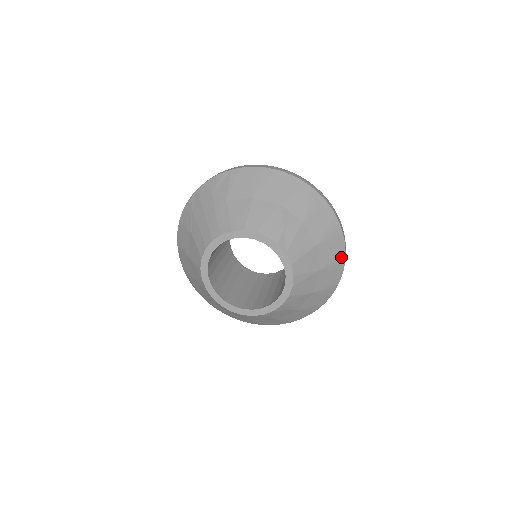
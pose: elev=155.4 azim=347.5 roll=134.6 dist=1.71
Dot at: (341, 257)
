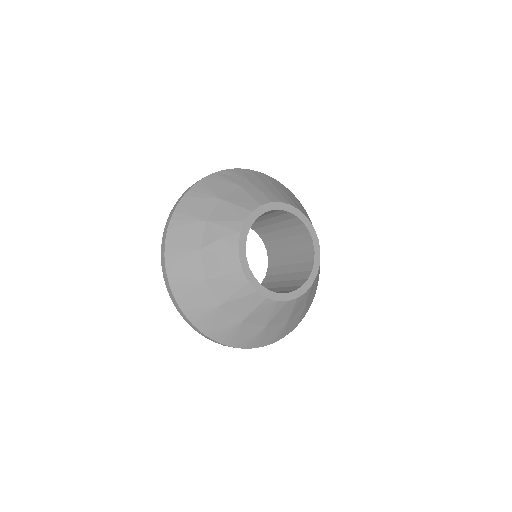
Dot at: (305, 313)
